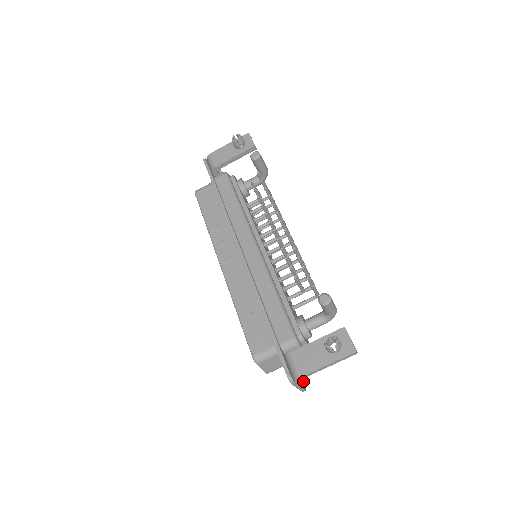
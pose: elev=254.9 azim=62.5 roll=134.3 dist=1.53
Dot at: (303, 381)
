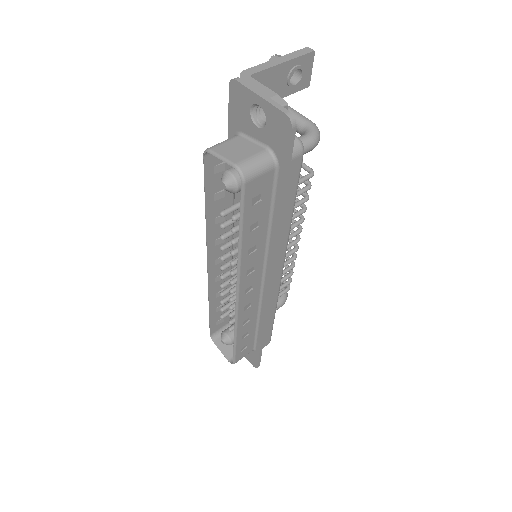
Dot at: (259, 83)
